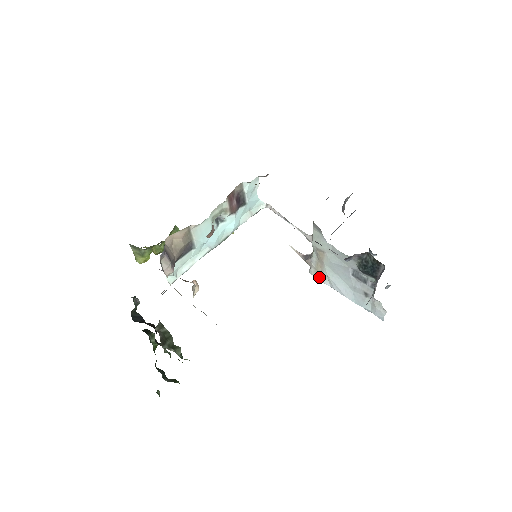
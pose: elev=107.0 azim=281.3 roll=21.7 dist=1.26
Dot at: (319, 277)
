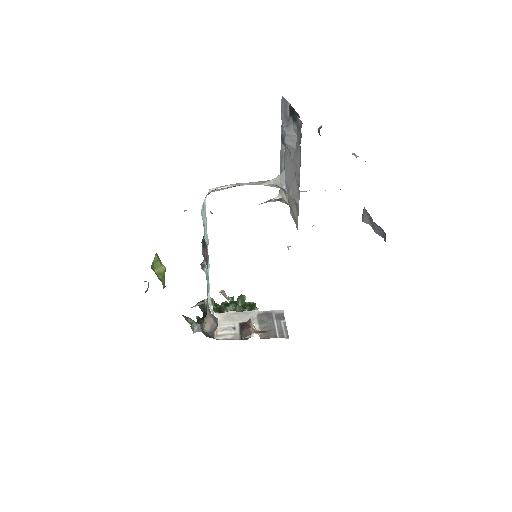
Dot at: occluded
